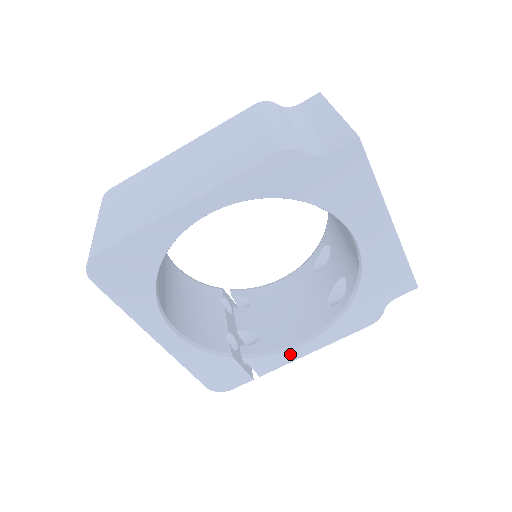
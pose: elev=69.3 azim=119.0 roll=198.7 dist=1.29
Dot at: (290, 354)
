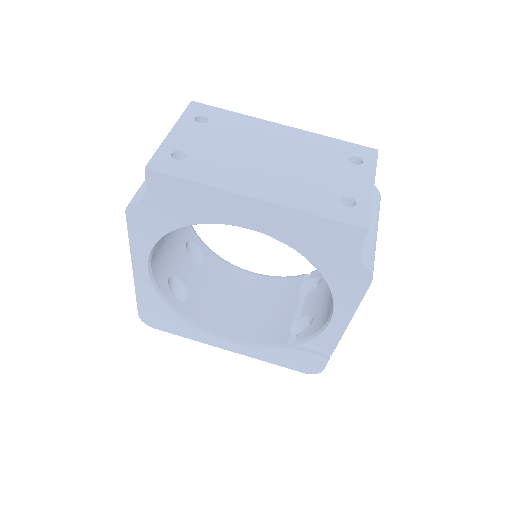
Dot at: (330, 332)
